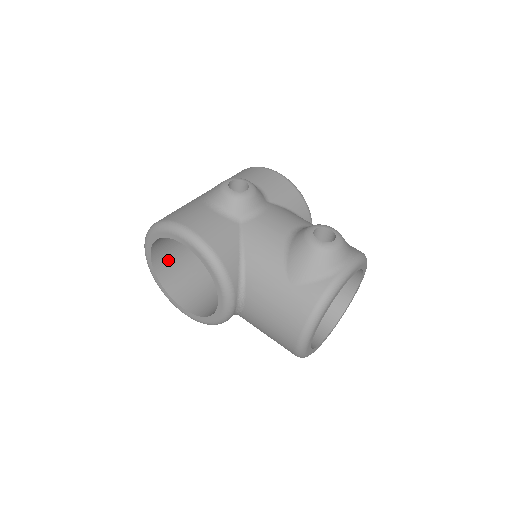
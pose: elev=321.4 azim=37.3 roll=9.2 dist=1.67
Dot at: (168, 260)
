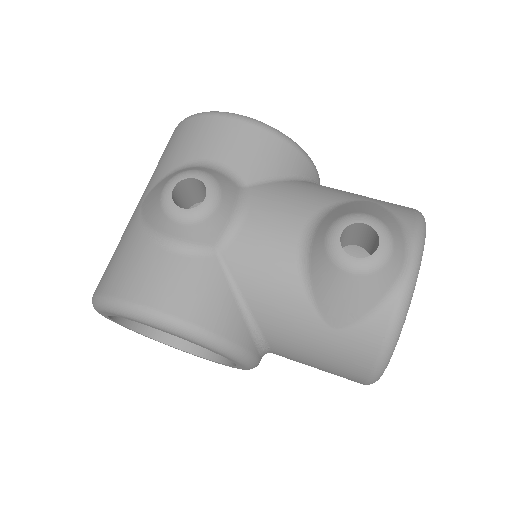
Dot at: occluded
